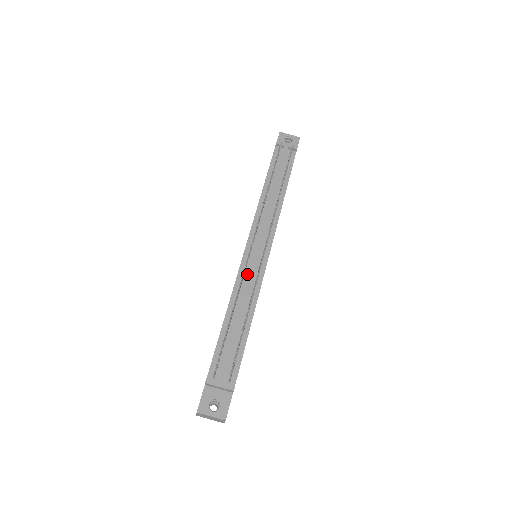
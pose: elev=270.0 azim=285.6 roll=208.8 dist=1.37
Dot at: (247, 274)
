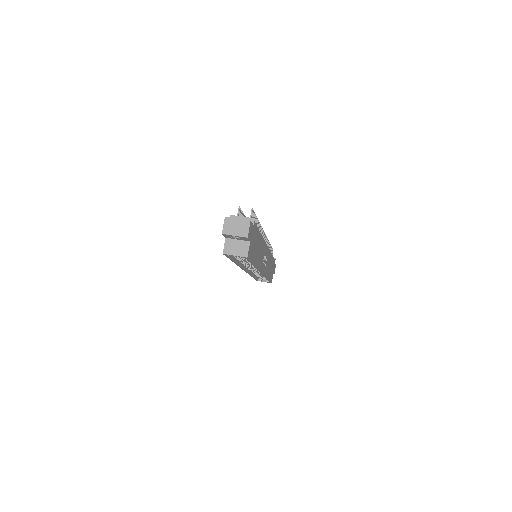
Dot at: occluded
